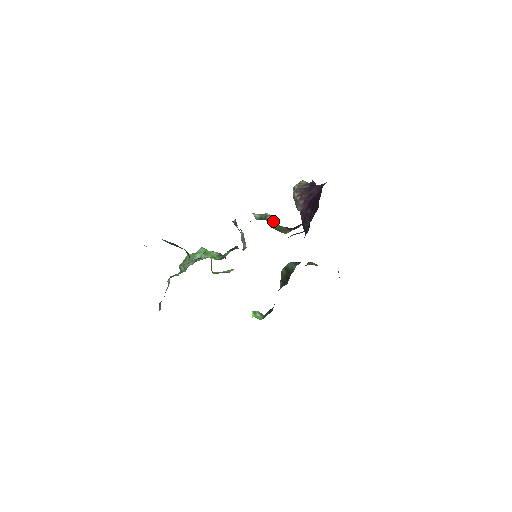
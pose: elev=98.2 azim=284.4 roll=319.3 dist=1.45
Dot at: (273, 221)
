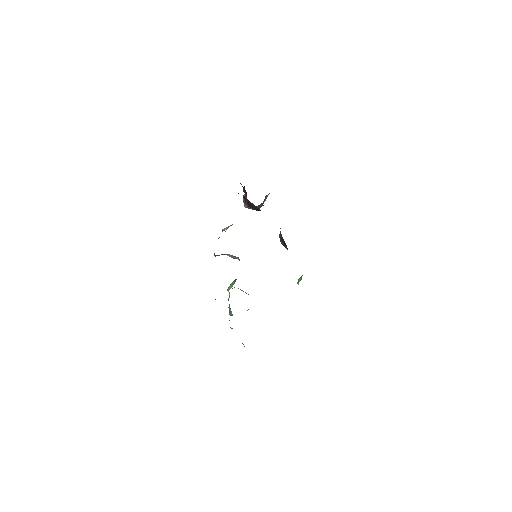
Dot at: (227, 227)
